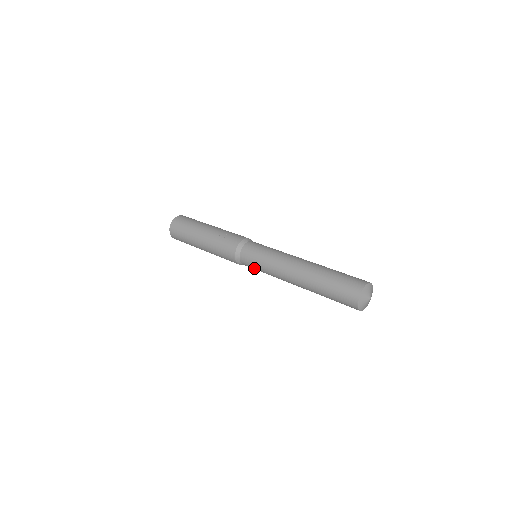
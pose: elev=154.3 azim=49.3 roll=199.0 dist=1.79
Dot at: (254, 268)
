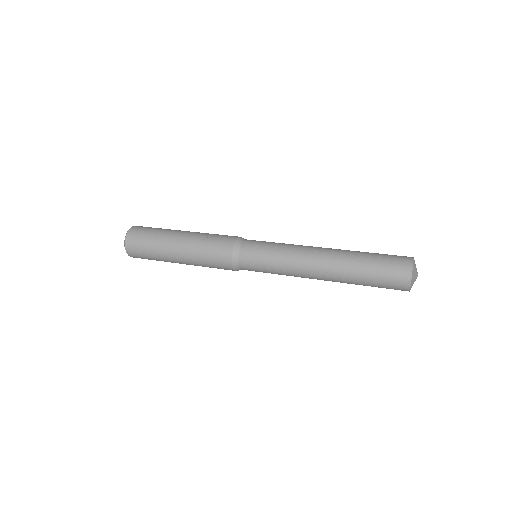
Dot at: (259, 270)
